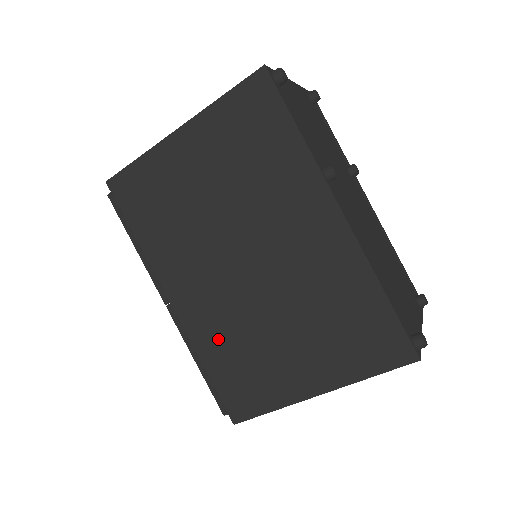
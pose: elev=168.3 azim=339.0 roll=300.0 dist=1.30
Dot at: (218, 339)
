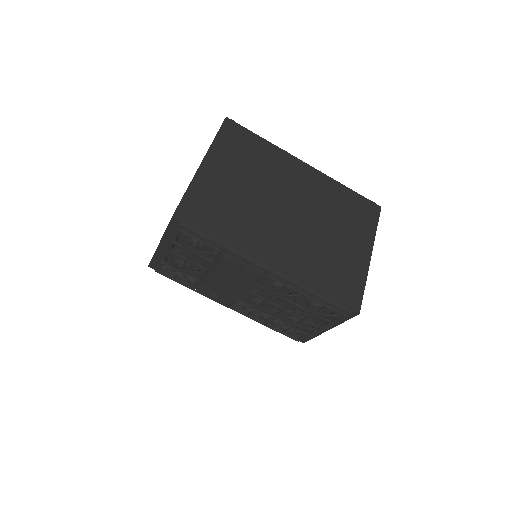
Dot at: (311, 267)
